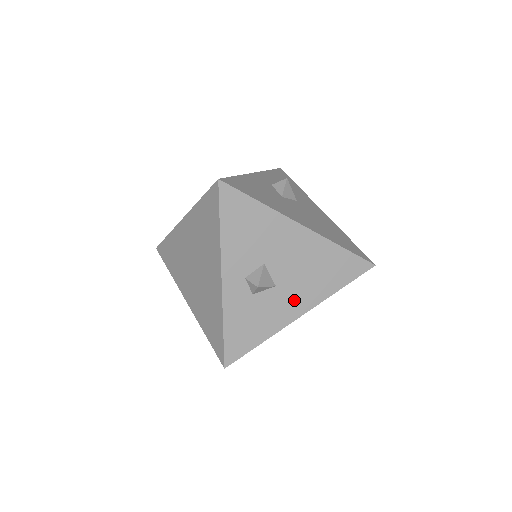
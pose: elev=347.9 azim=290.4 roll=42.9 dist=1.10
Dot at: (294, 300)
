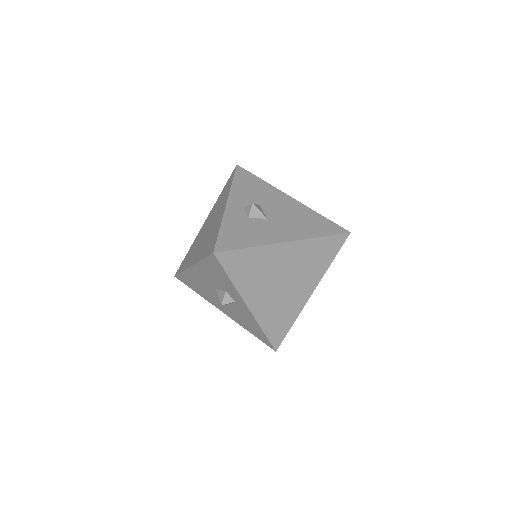
Dot at: (281, 231)
